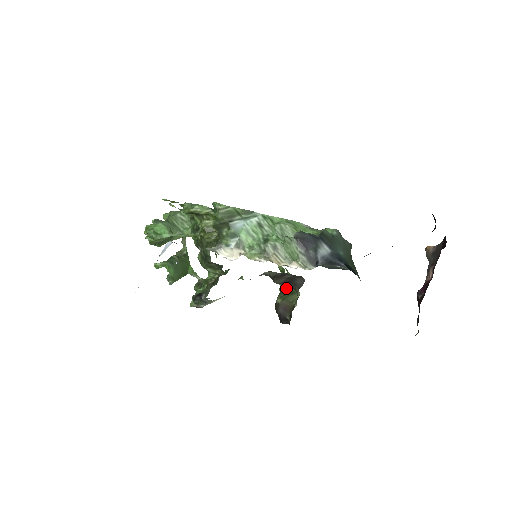
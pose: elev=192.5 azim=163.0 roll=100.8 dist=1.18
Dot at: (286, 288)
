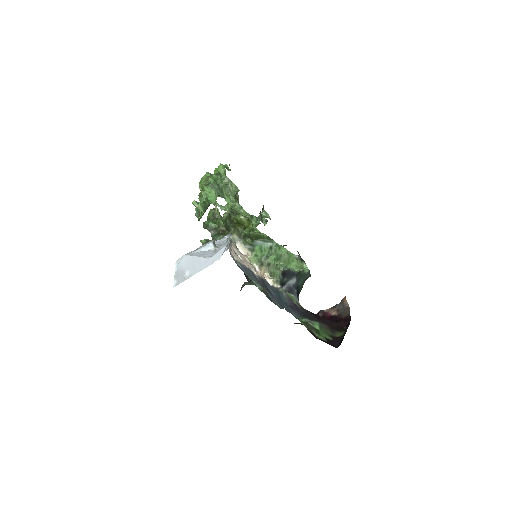
Dot at: occluded
